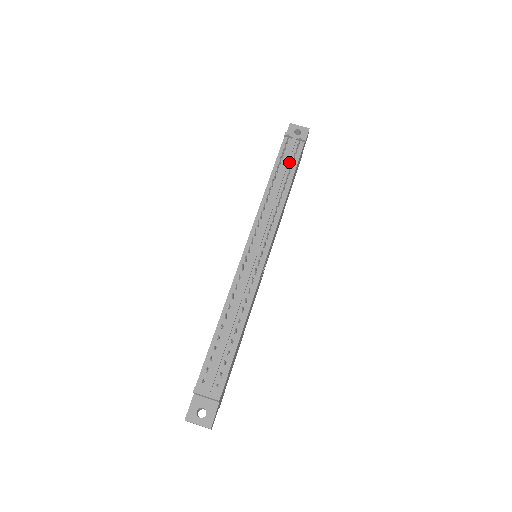
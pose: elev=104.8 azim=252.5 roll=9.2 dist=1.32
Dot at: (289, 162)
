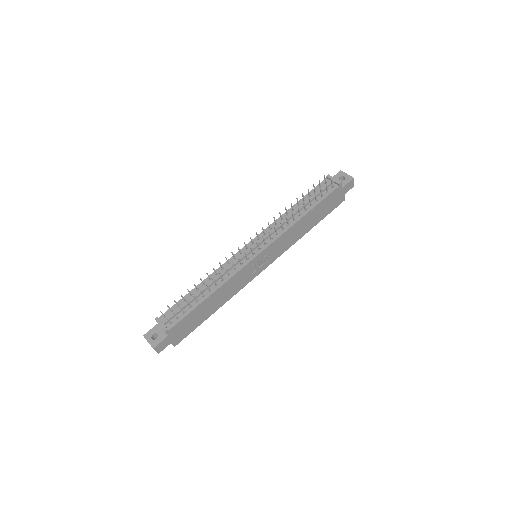
Dot at: (317, 197)
